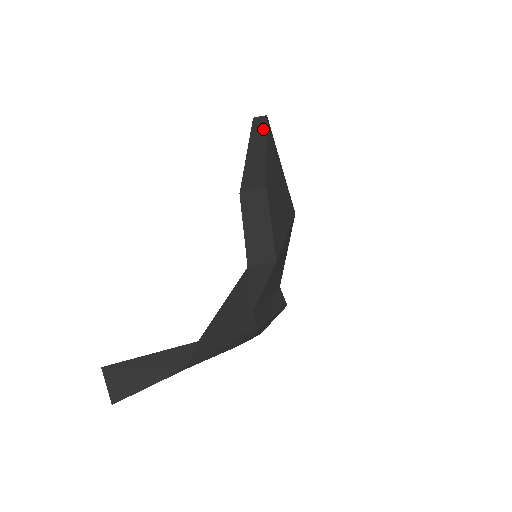
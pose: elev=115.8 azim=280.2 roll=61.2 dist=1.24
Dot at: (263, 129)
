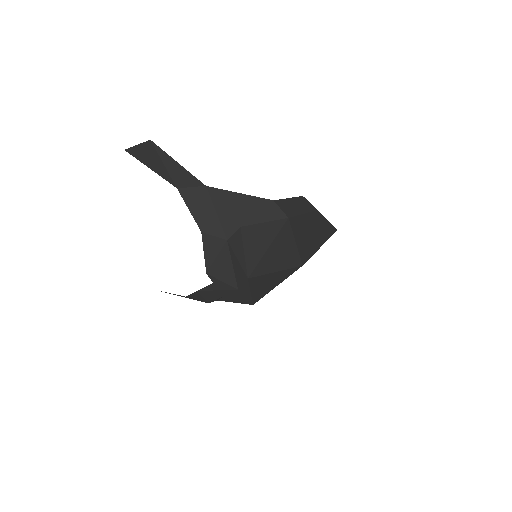
Dot at: (332, 225)
